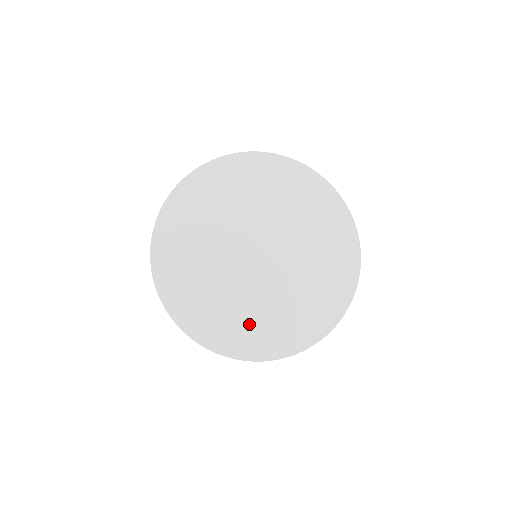
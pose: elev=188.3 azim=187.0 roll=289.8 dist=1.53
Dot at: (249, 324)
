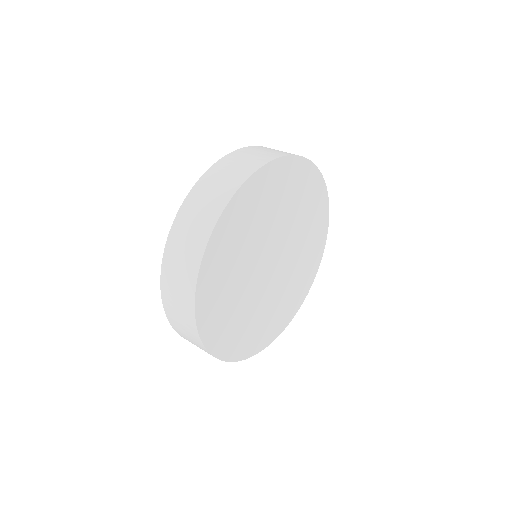
Dot at: (272, 318)
